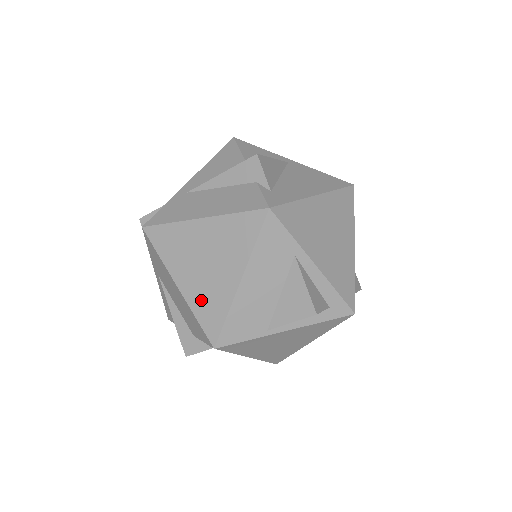
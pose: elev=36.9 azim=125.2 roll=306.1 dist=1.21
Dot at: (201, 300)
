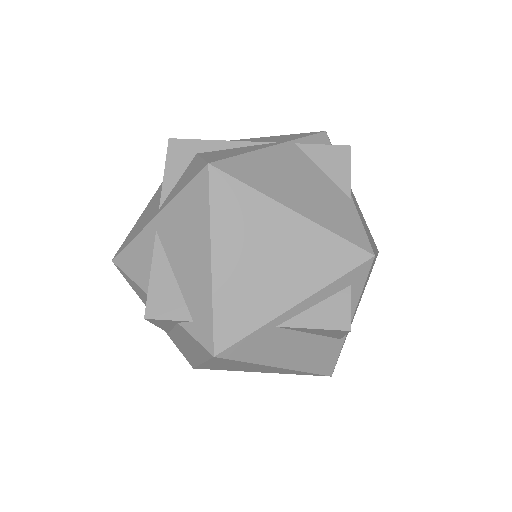
Dot at: occluded
